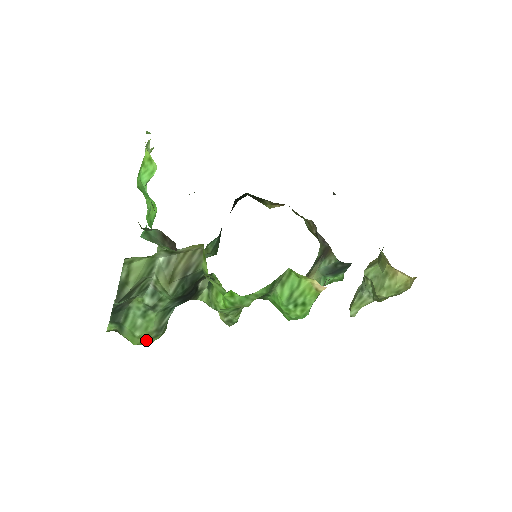
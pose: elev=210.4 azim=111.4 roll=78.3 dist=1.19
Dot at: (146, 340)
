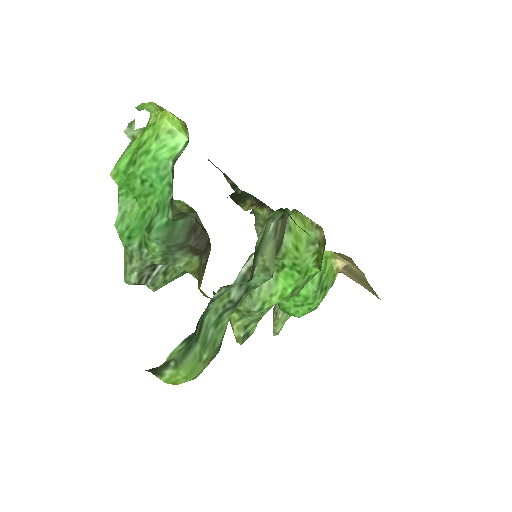
Dot at: (206, 366)
